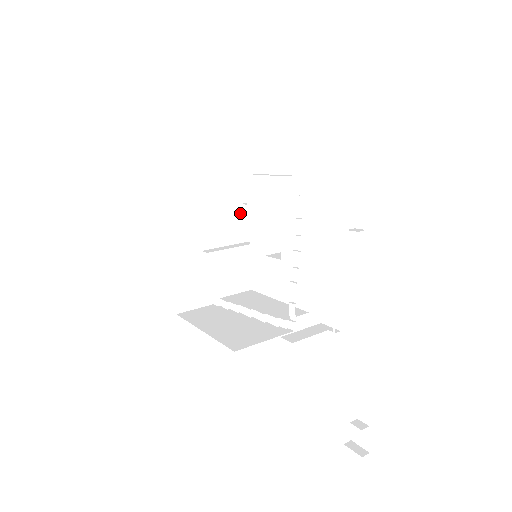
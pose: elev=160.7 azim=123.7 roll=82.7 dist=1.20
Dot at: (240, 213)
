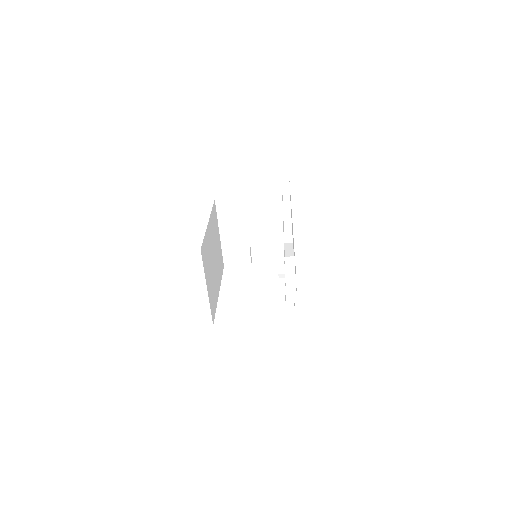
Dot at: (278, 282)
